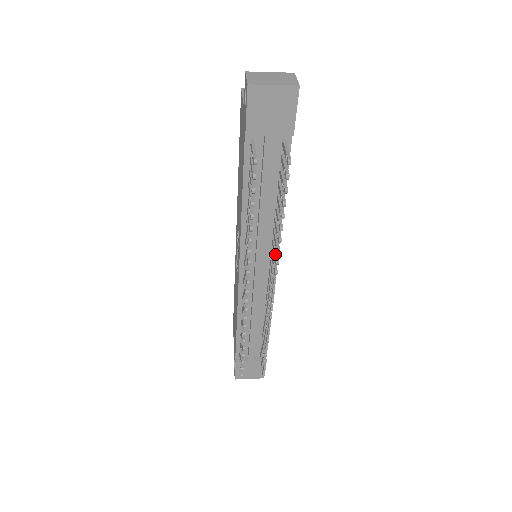
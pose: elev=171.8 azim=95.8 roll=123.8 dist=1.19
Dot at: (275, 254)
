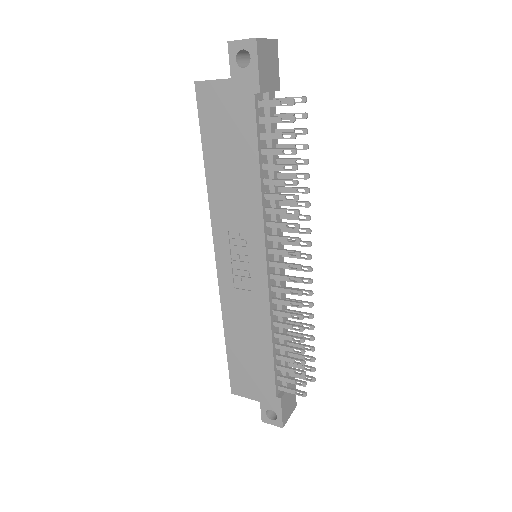
Dot at: (300, 215)
